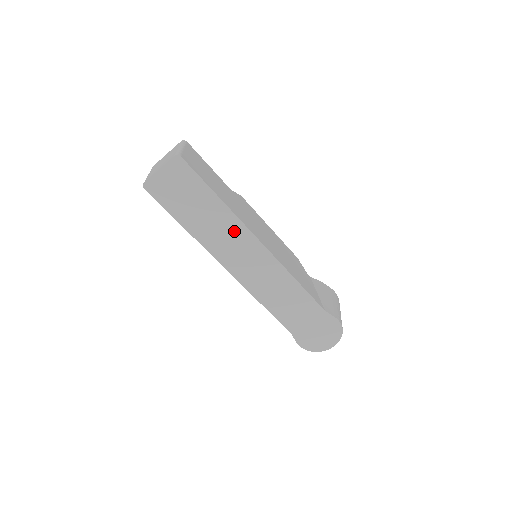
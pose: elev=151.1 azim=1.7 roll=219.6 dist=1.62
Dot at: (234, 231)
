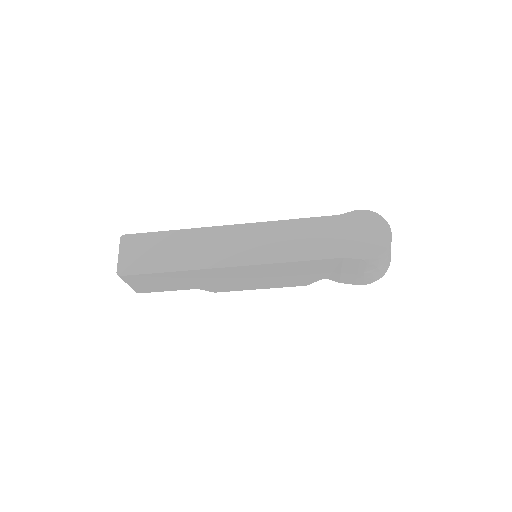
Dot at: (205, 238)
